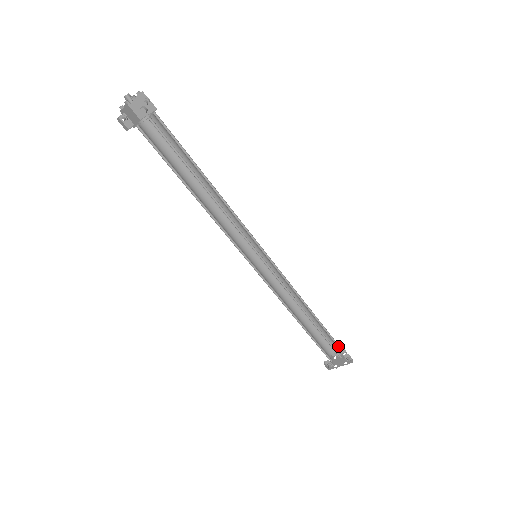
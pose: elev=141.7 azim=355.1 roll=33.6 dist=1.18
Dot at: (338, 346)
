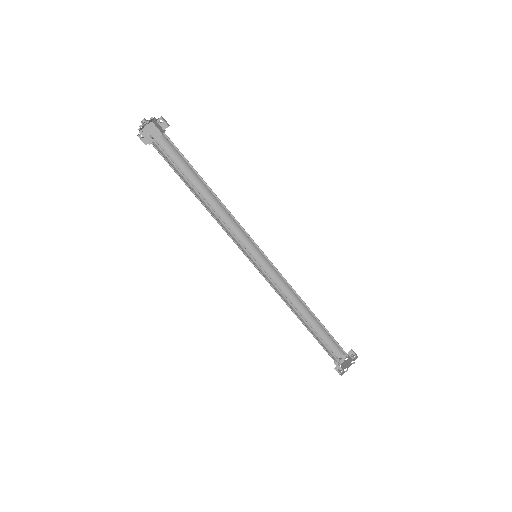
Dot at: (339, 351)
